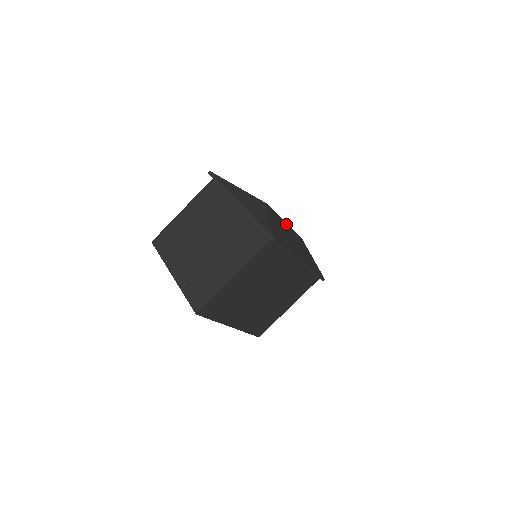
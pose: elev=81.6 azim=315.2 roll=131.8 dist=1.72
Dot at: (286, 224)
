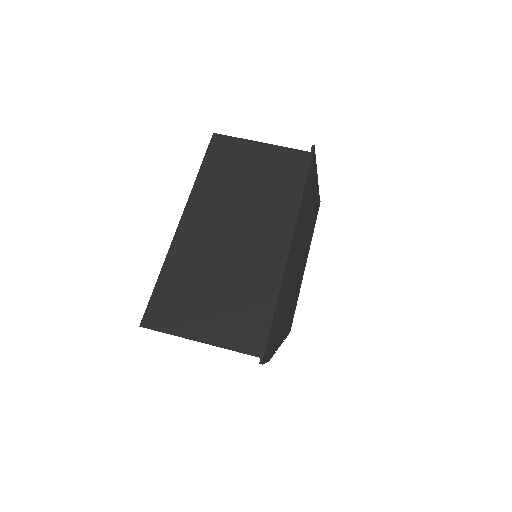
Dot at: (305, 264)
